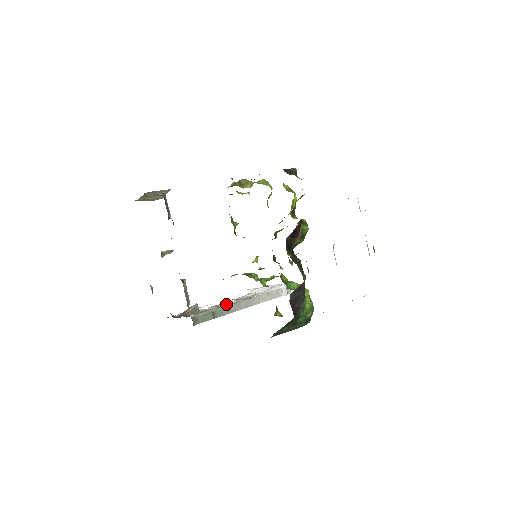
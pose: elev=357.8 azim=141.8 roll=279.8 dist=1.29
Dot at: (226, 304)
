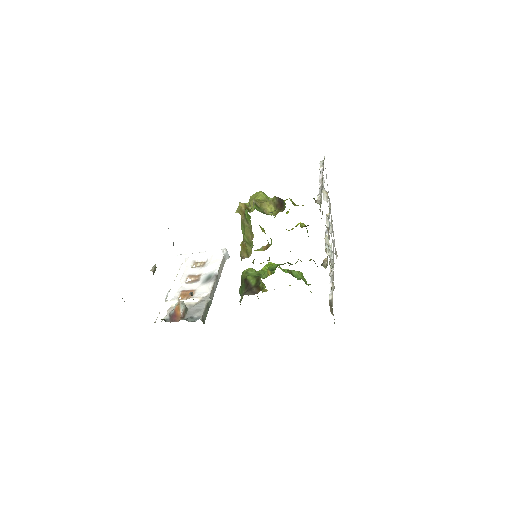
Dot at: (200, 289)
